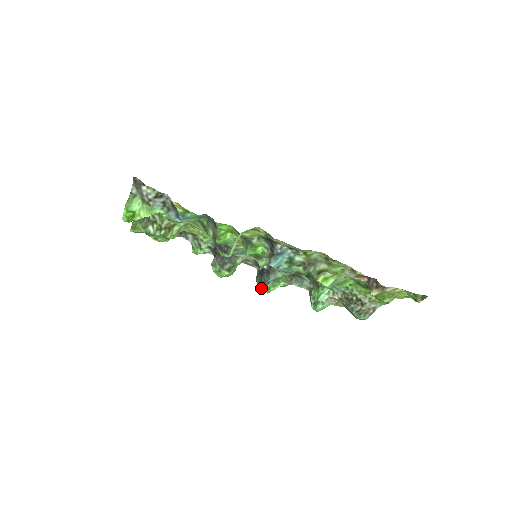
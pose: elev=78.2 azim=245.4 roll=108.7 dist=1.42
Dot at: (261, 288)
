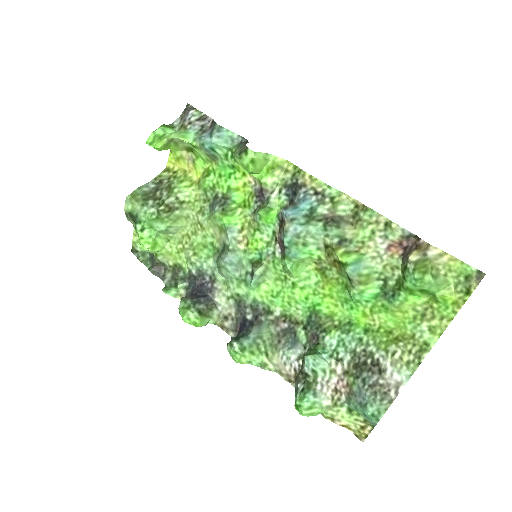
Dot at: (234, 342)
